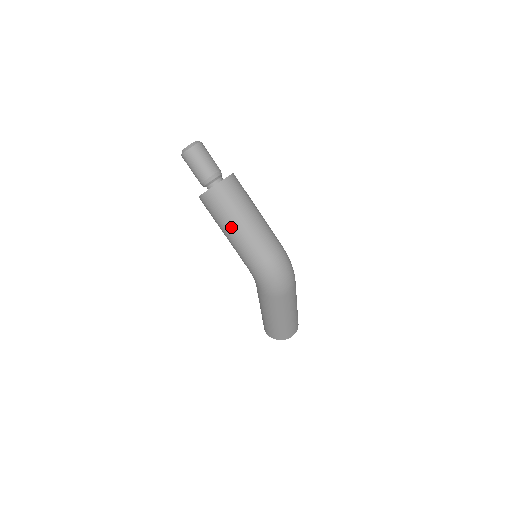
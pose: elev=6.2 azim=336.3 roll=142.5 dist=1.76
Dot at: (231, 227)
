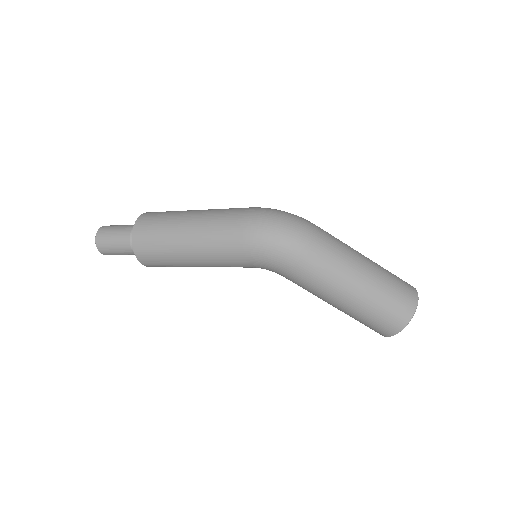
Dot at: (181, 242)
